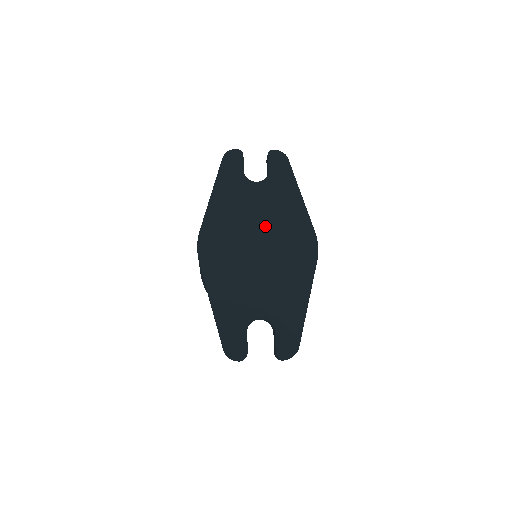
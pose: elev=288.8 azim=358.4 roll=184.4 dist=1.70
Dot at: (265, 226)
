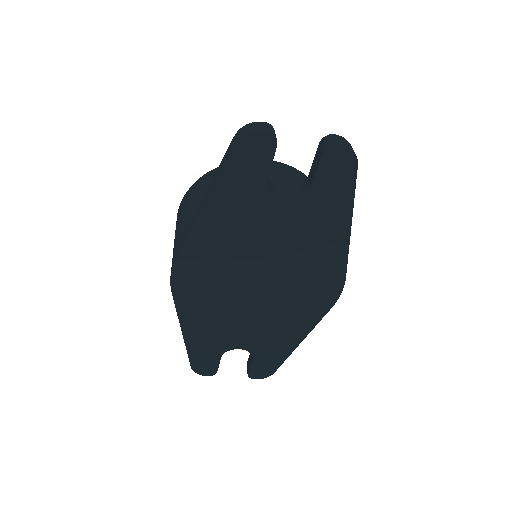
Dot at: (277, 263)
